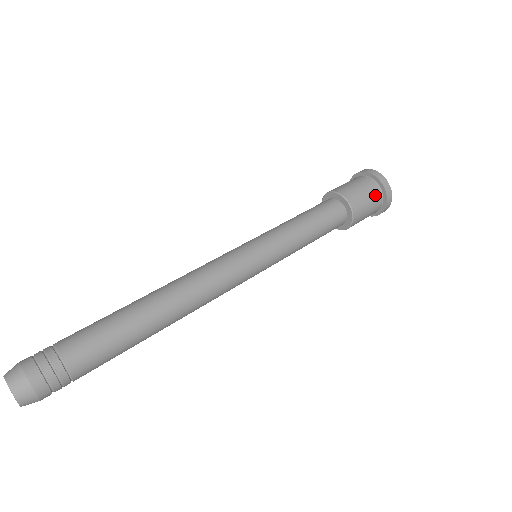
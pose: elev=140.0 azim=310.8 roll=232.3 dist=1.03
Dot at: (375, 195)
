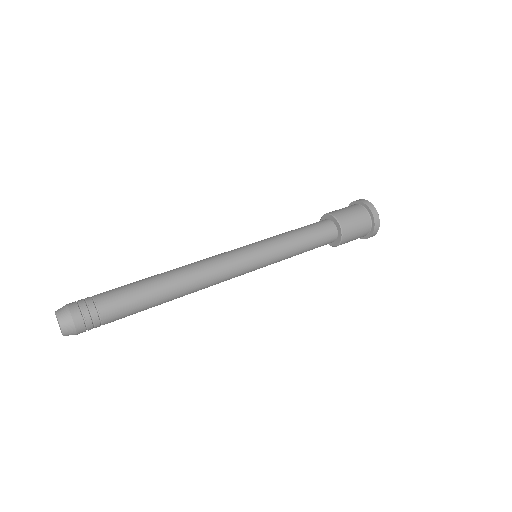
Dot at: (365, 224)
